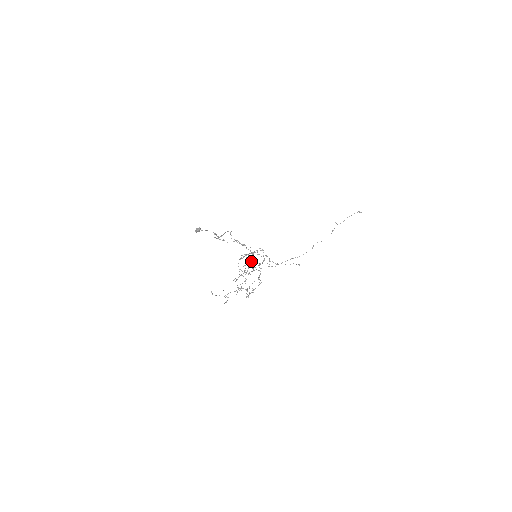
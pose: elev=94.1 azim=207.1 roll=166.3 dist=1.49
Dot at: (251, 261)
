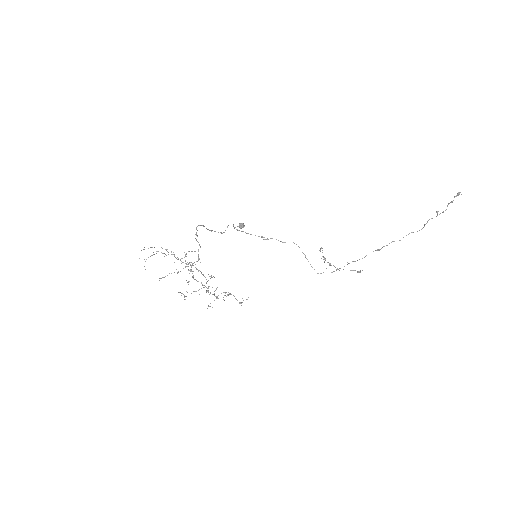
Dot at: occluded
